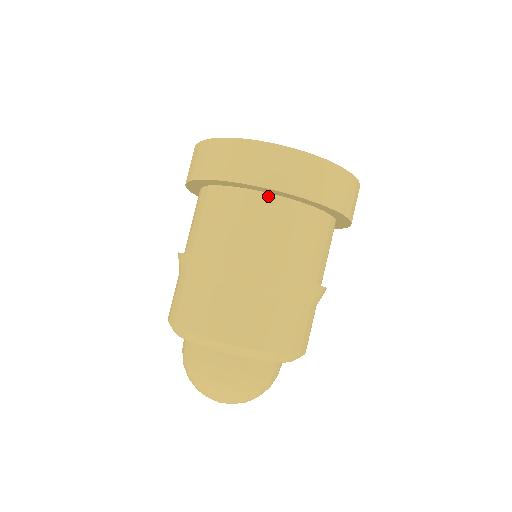
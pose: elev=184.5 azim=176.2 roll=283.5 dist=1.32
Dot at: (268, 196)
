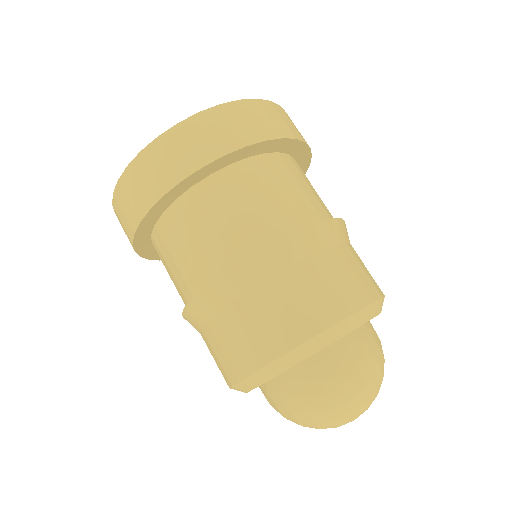
Dot at: (215, 176)
